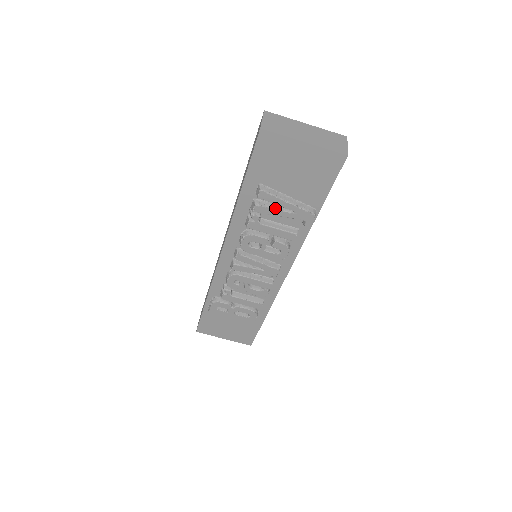
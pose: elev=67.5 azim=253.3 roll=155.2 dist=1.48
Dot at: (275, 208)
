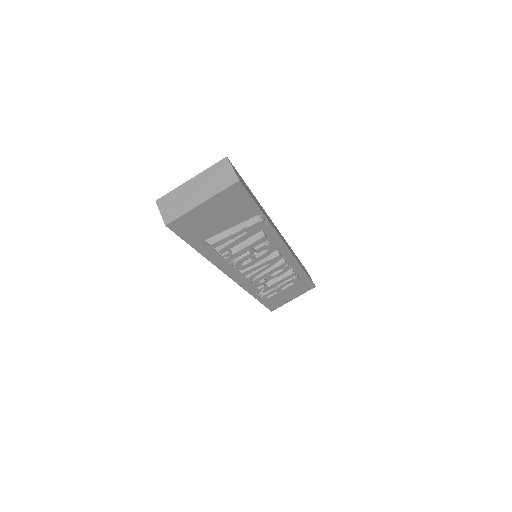
Dot at: (232, 241)
